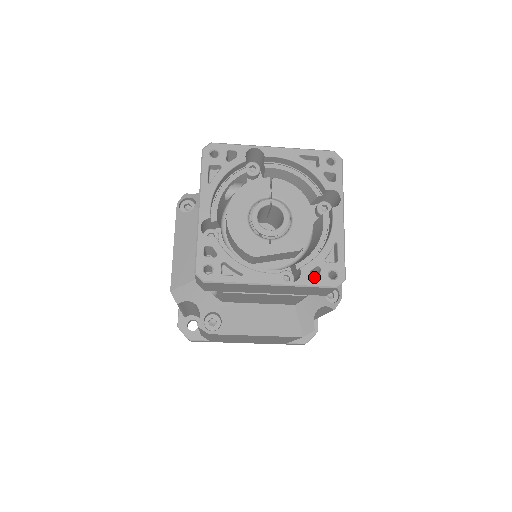
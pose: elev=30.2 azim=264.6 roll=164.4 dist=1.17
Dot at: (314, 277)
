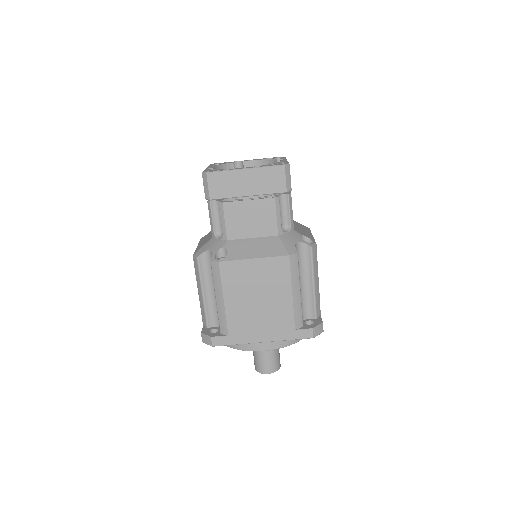
Dot at: occluded
